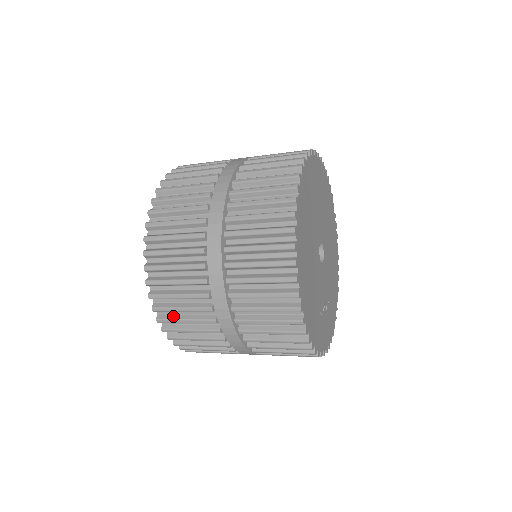
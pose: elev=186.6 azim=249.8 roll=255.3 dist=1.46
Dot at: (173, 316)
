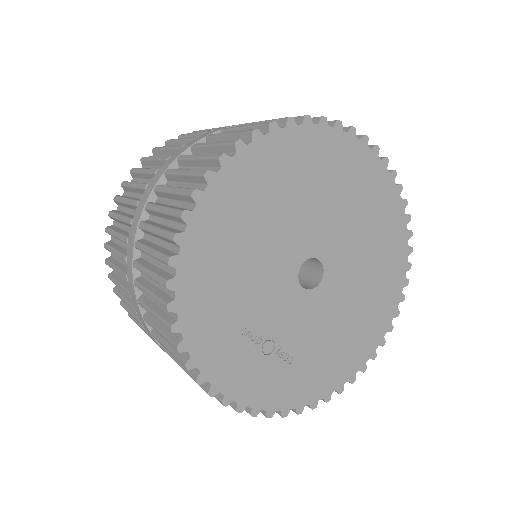
Dot at: (116, 228)
